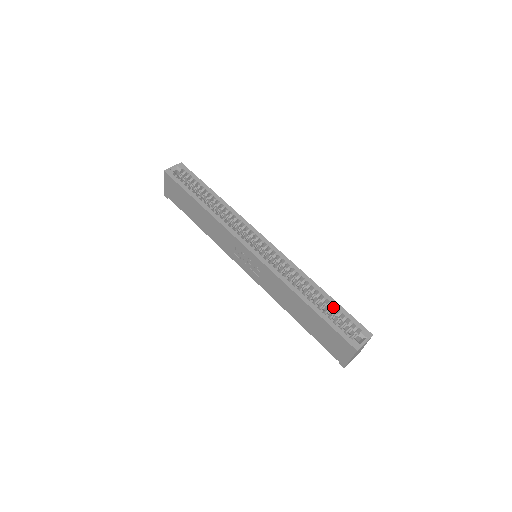
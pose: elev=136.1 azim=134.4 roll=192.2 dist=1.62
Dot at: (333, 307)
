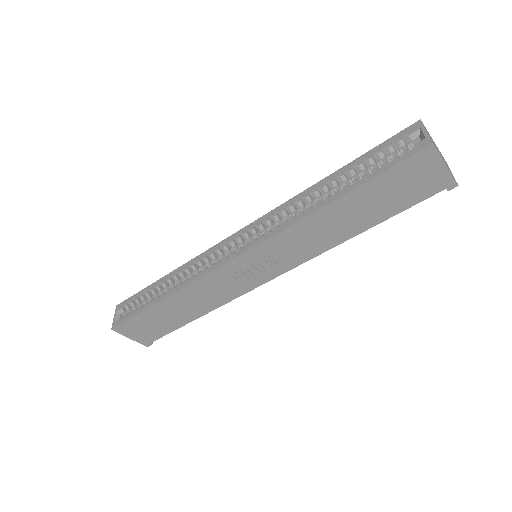
Dot at: (359, 168)
